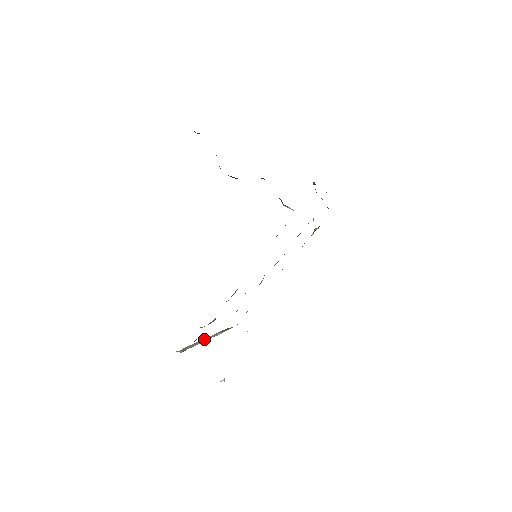
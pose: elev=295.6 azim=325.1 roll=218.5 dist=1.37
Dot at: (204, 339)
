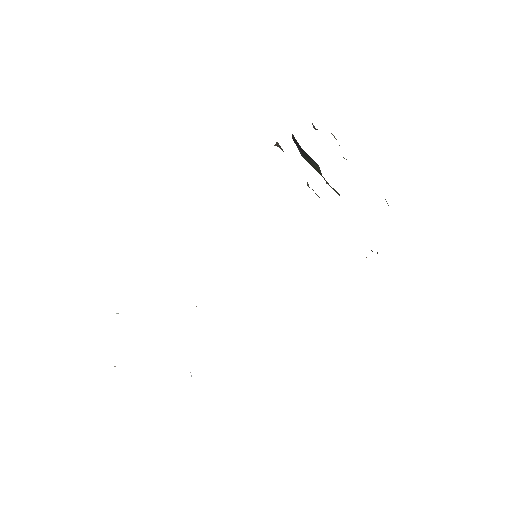
Dot at: occluded
